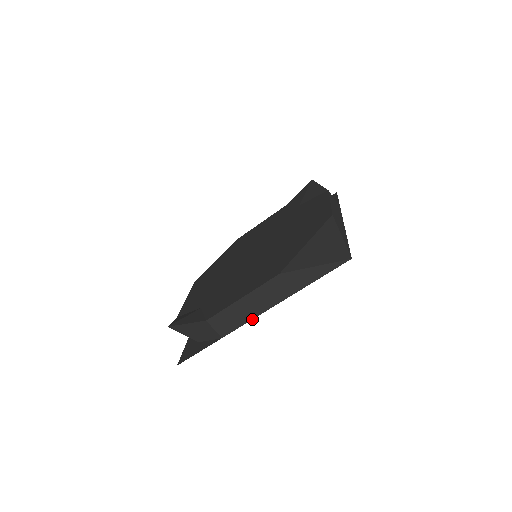
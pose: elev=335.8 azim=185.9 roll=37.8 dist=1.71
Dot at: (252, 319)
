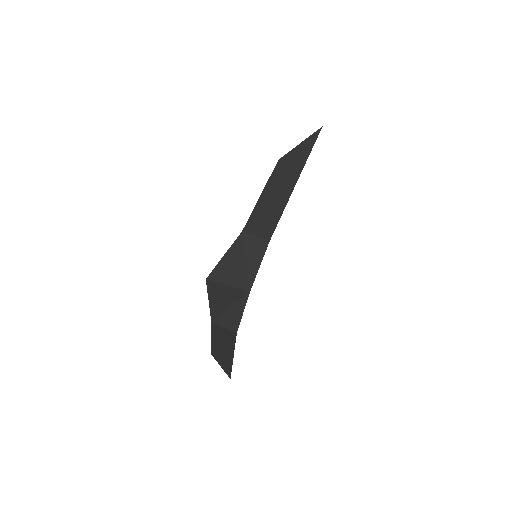
Dot at: (284, 208)
